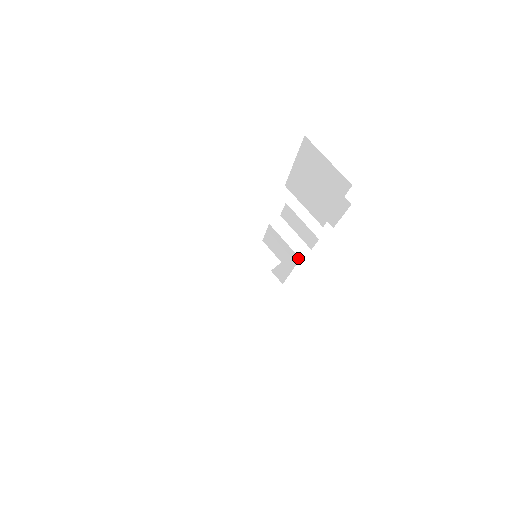
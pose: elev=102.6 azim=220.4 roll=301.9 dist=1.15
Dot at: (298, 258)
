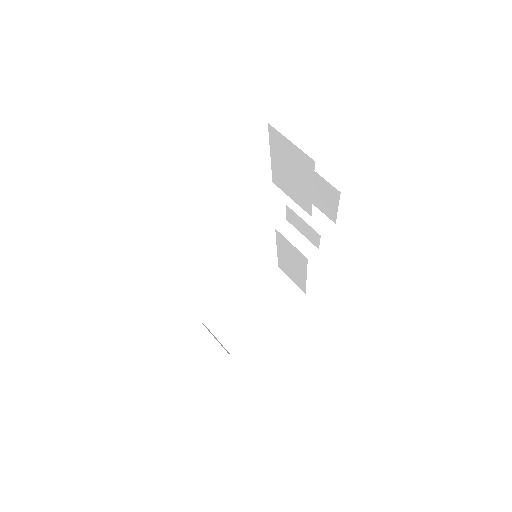
Dot at: (306, 259)
